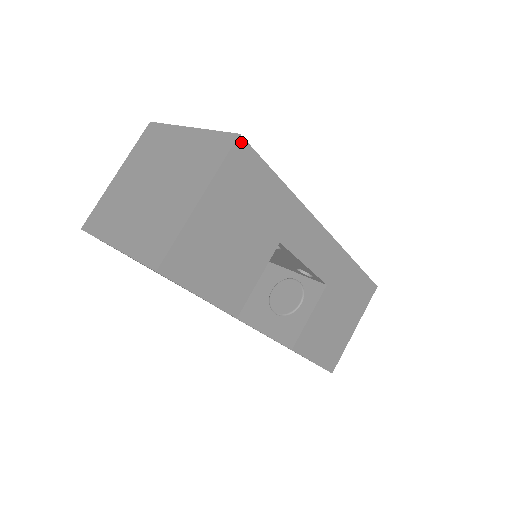
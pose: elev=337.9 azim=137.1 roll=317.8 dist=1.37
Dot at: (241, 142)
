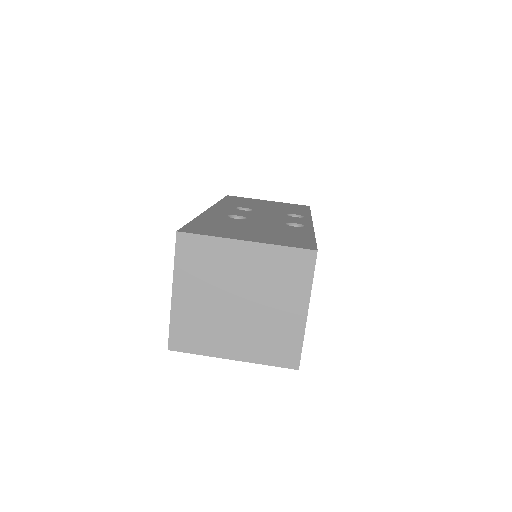
Dot at: occluded
